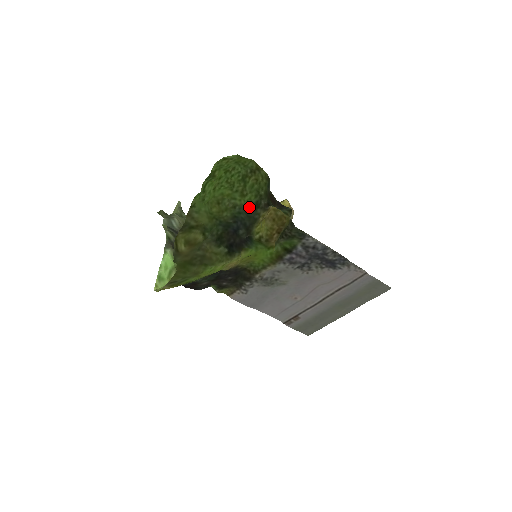
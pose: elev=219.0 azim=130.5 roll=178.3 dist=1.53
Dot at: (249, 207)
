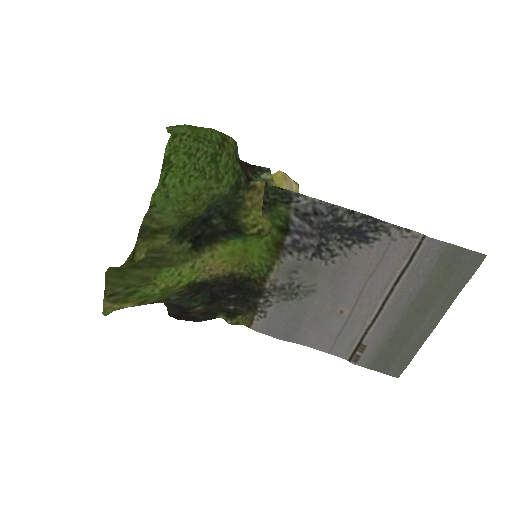
Dot at: (229, 192)
